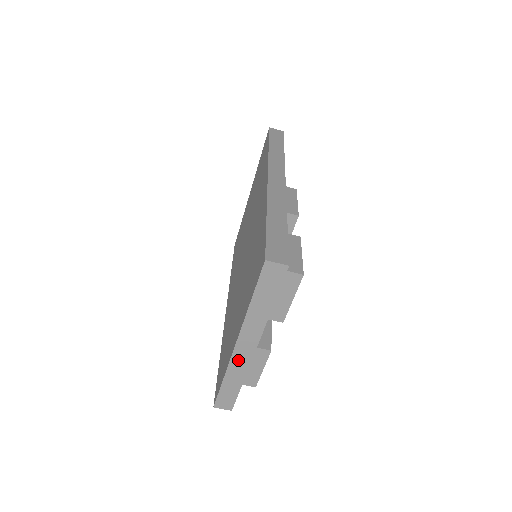
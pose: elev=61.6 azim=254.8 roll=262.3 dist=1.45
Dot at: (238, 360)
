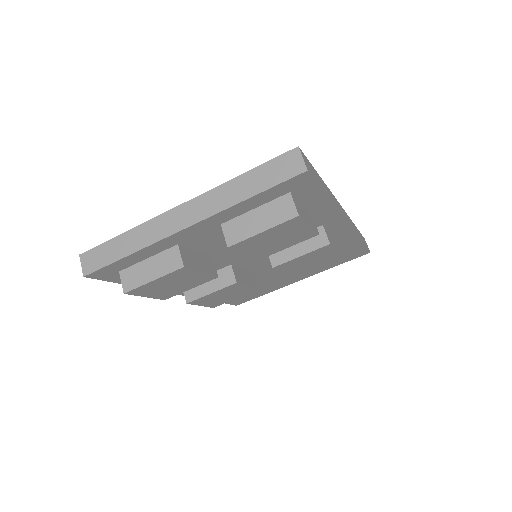
Dot at: (159, 225)
